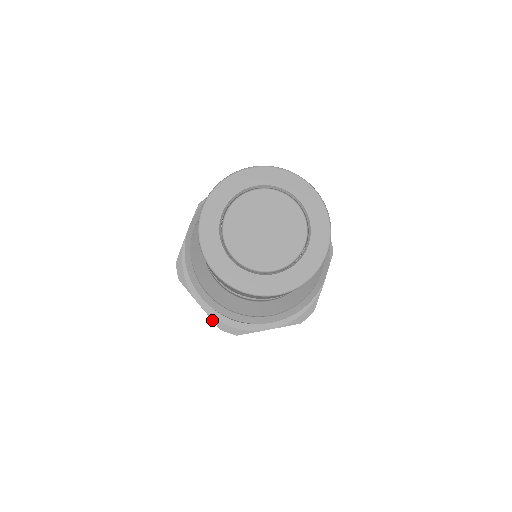
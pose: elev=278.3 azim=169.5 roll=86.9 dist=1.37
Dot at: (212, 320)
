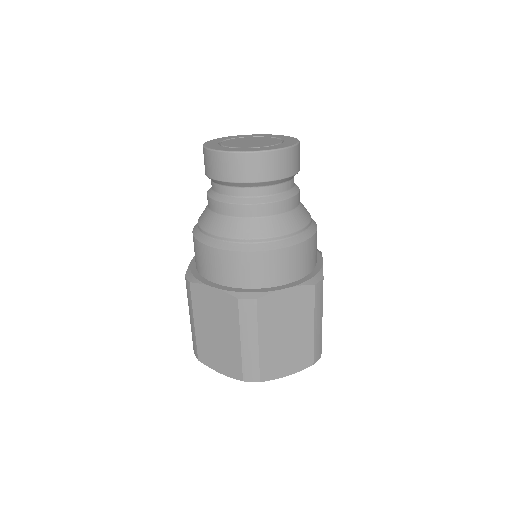
Dot at: (188, 269)
